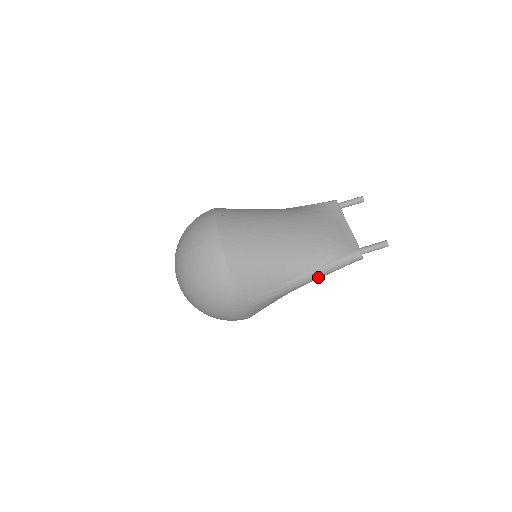
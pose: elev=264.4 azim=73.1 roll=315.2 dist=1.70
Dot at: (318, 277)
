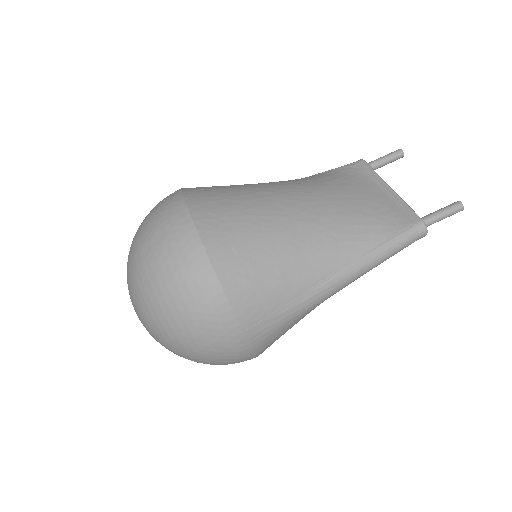
Dot at: (363, 272)
